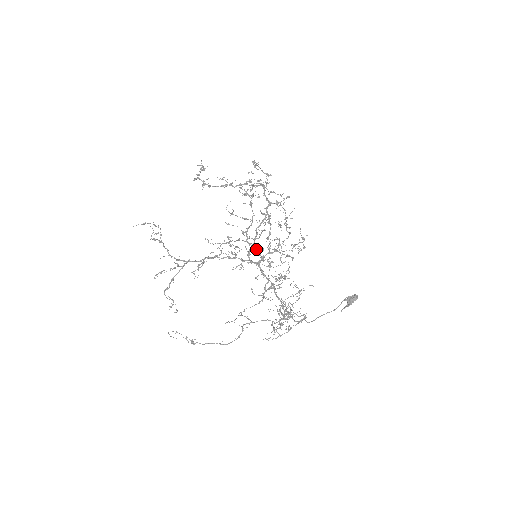
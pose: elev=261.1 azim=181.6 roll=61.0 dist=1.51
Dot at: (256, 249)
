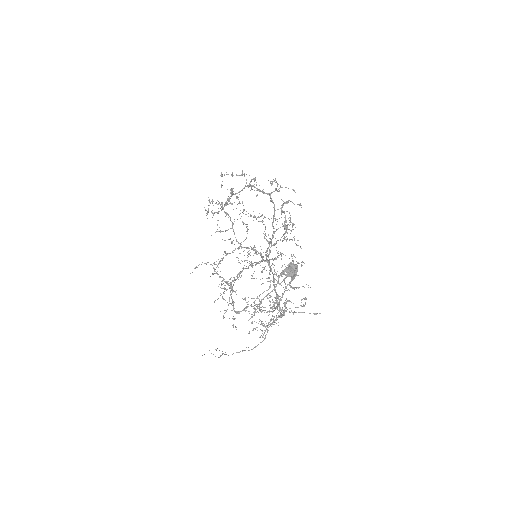
Dot at: occluded
